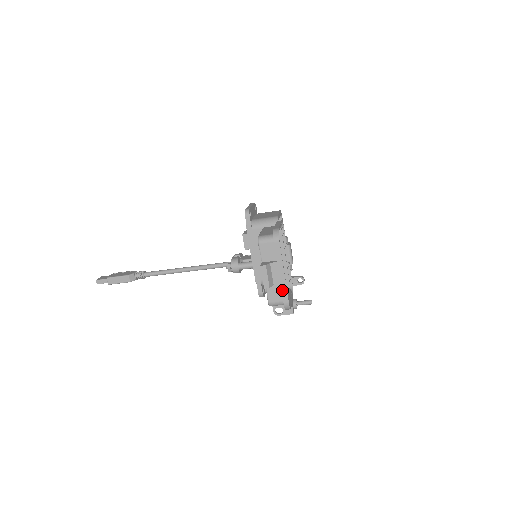
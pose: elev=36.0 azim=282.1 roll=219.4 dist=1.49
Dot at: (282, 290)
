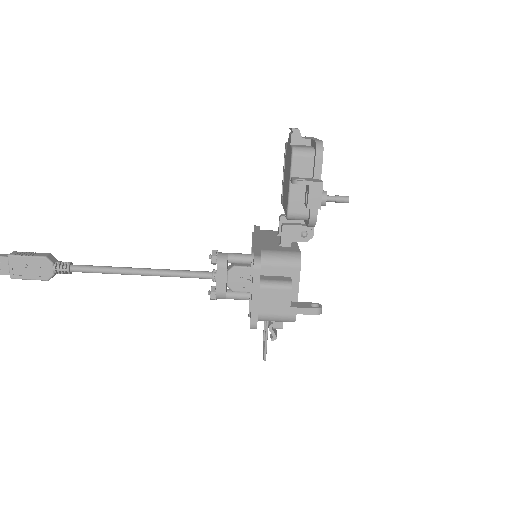
Dot at: (313, 139)
